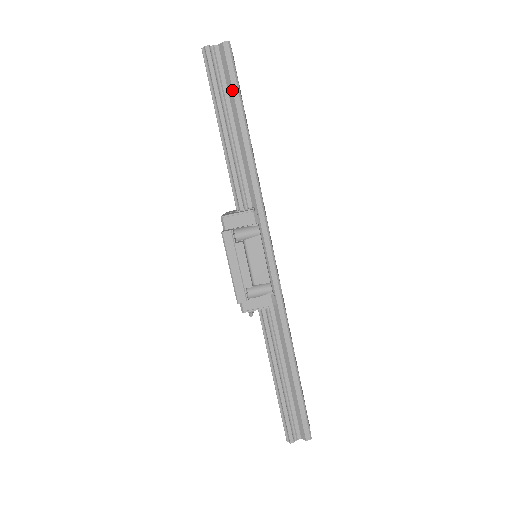
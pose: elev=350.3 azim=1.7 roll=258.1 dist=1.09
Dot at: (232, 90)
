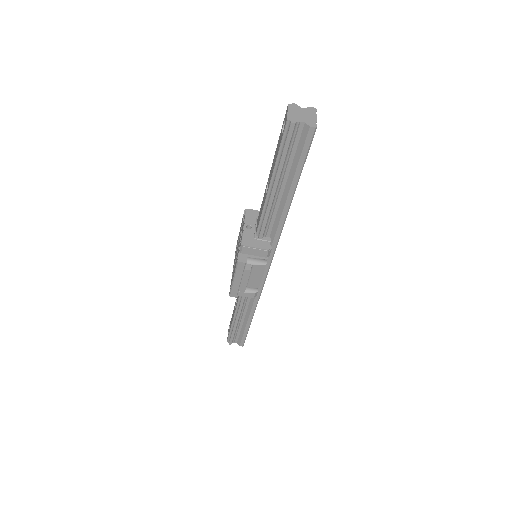
Dot at: (297, 165)
